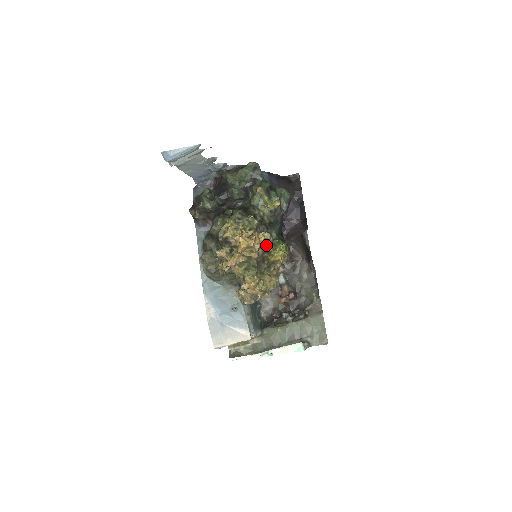
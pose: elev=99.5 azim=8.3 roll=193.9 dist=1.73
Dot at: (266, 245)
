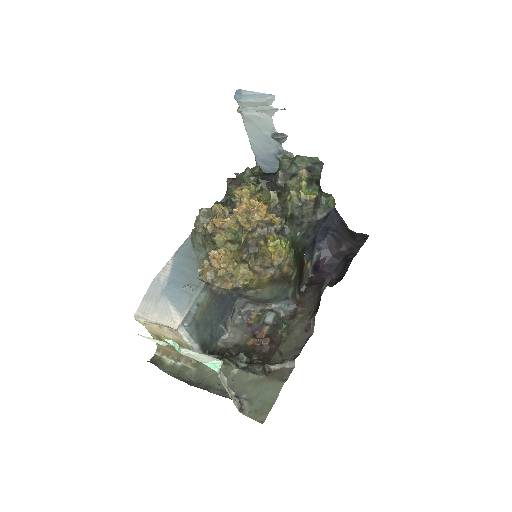
Dot at: (269, 230)
